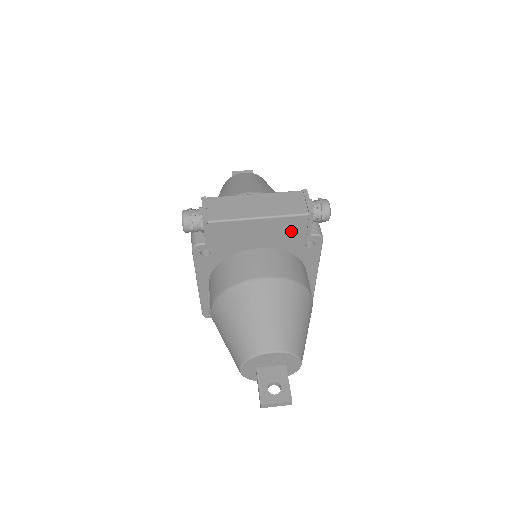
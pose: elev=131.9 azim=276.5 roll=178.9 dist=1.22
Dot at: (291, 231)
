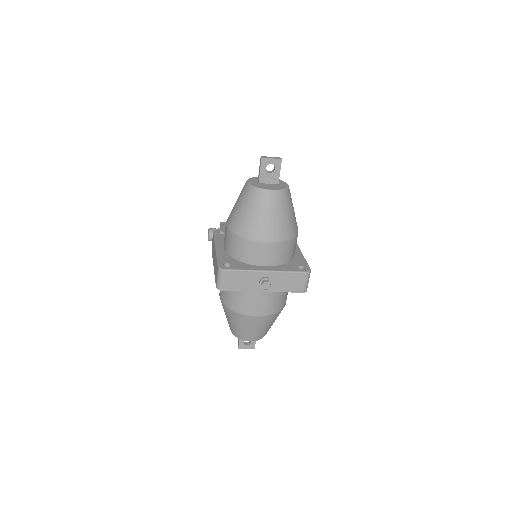
Dot at: occluded
